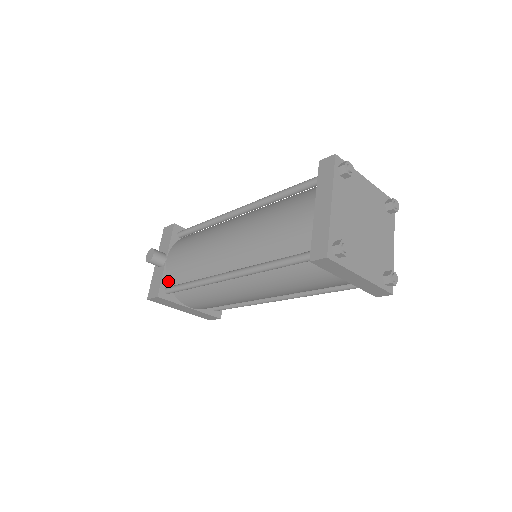
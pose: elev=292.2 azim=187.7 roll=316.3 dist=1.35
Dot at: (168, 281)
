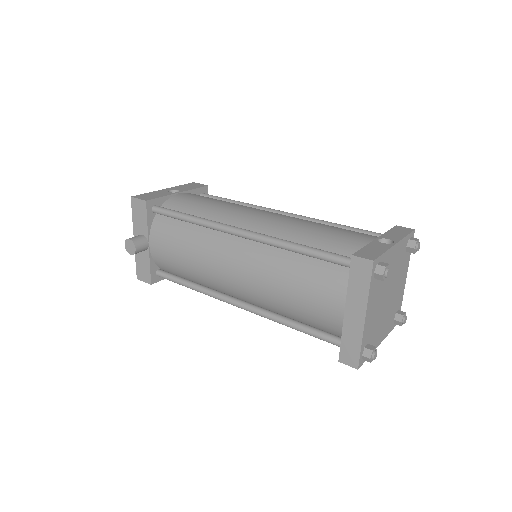
Dot at: (156, 265)
